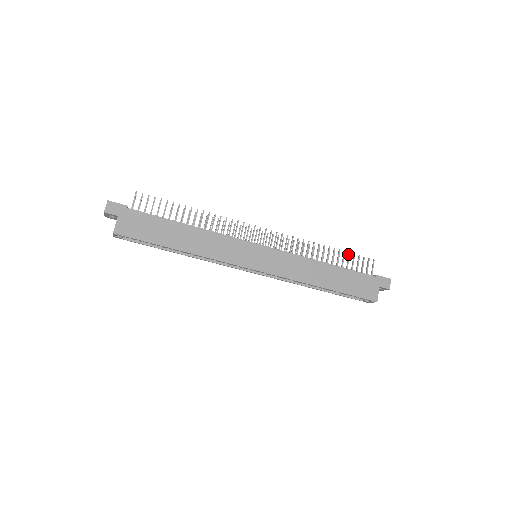
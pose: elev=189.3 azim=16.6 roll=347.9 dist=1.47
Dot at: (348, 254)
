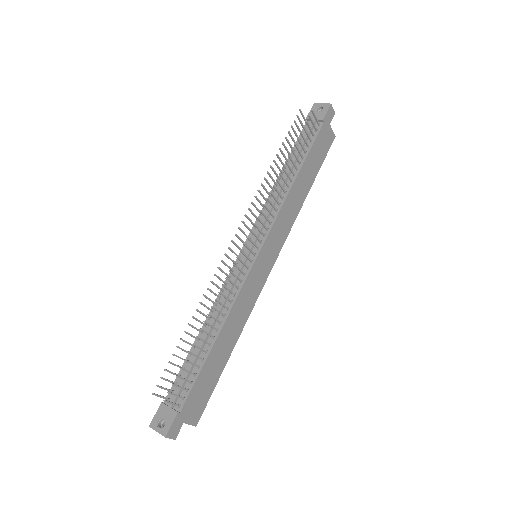
Dot at: occluded
